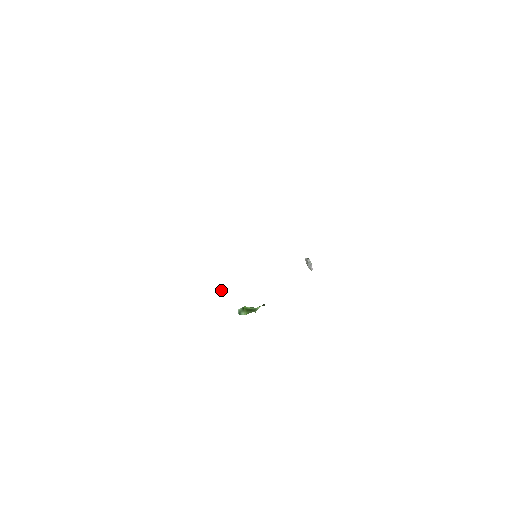
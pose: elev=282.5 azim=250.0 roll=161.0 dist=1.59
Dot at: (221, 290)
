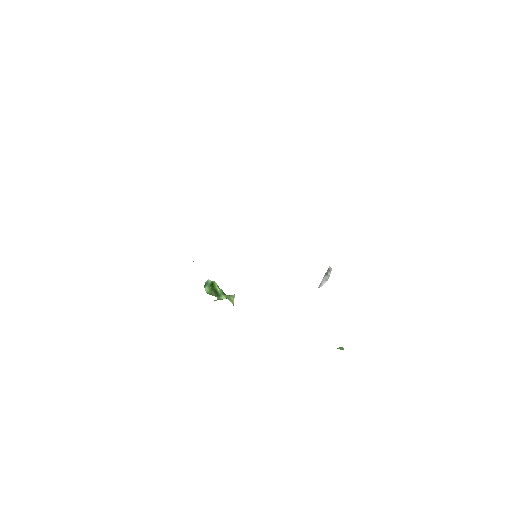
Dot at: occluded
